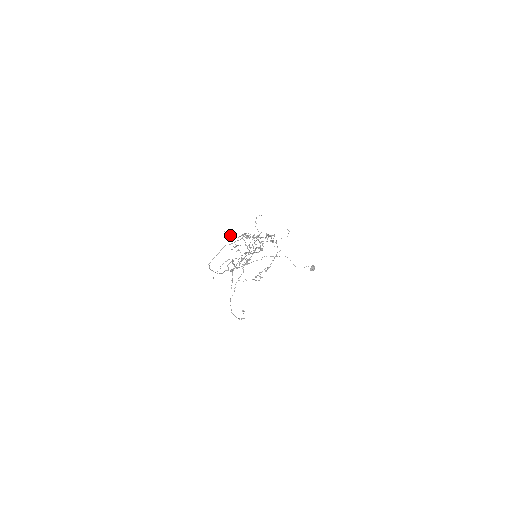
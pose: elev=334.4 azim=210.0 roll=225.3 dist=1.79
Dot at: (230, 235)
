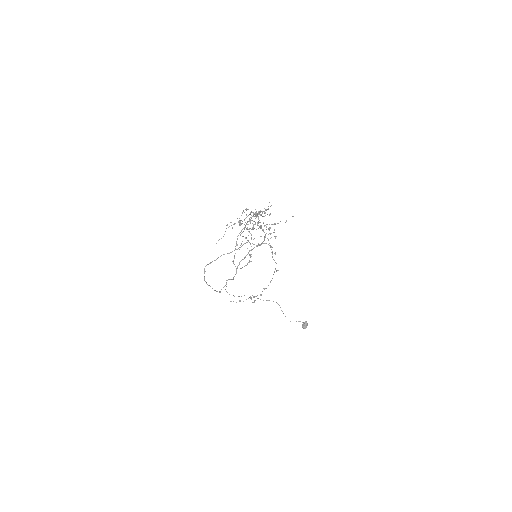
Dot at: occluded
